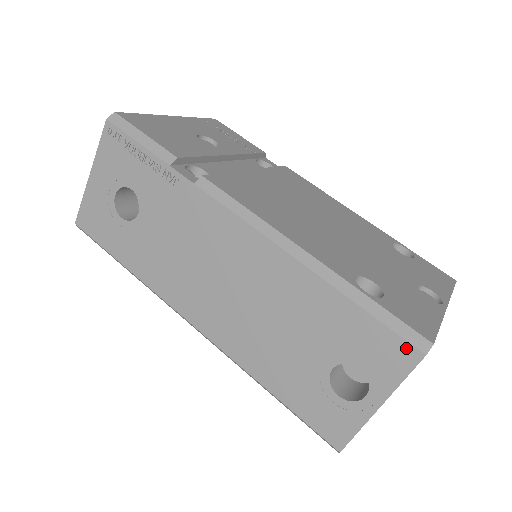
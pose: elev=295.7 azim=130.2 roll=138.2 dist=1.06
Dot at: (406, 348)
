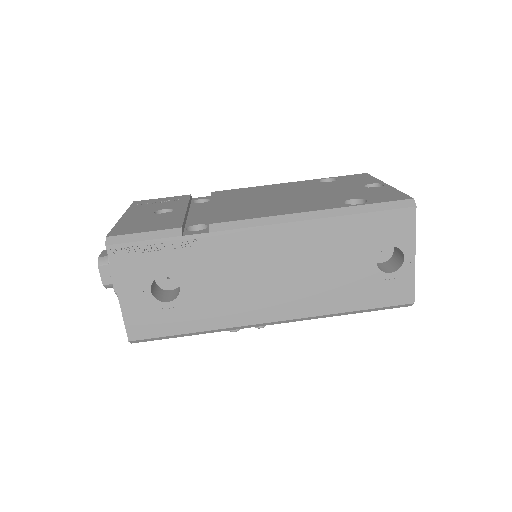
Dot at: (404, 212)
